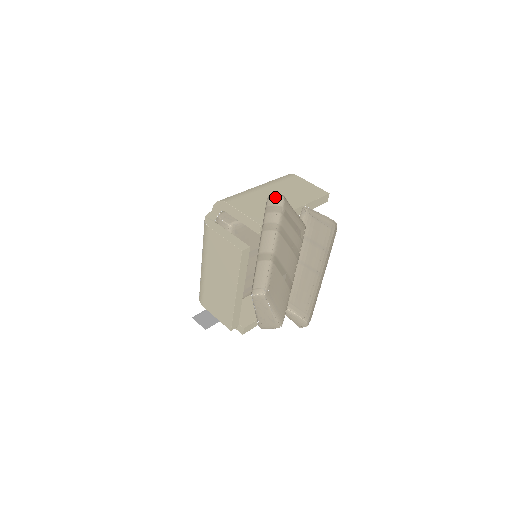
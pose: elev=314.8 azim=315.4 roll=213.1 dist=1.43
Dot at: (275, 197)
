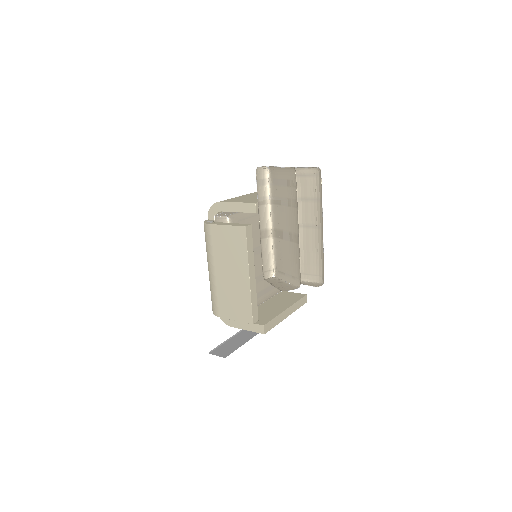
Dot at: (262, 170)
